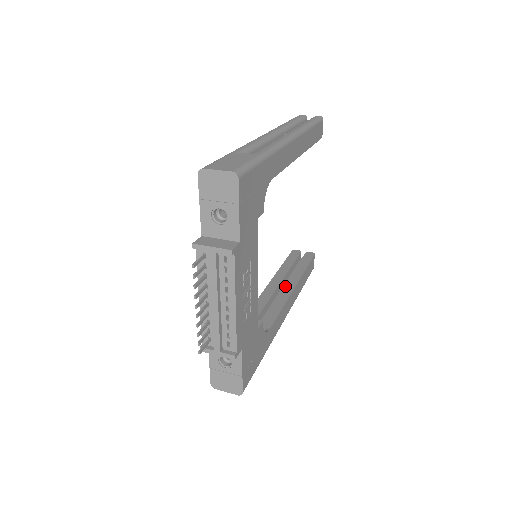
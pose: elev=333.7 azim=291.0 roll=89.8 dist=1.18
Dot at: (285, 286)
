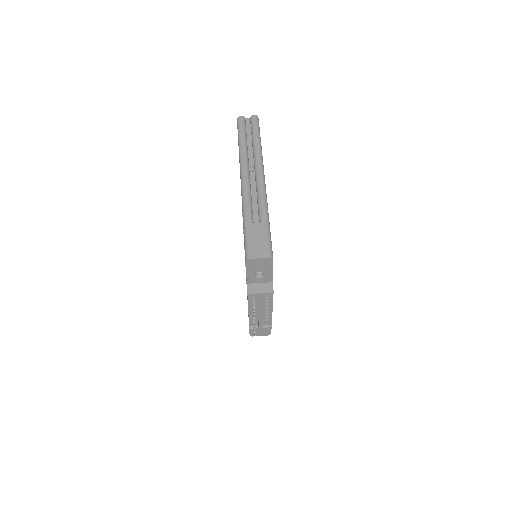
Dot at: occluded
